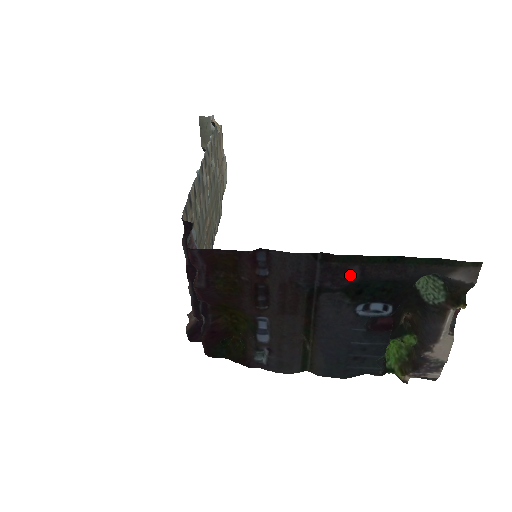
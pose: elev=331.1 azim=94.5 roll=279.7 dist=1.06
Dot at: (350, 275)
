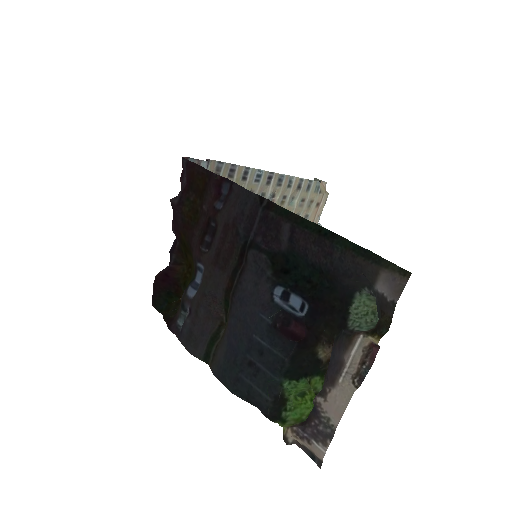
Dot at: (280, 235)
